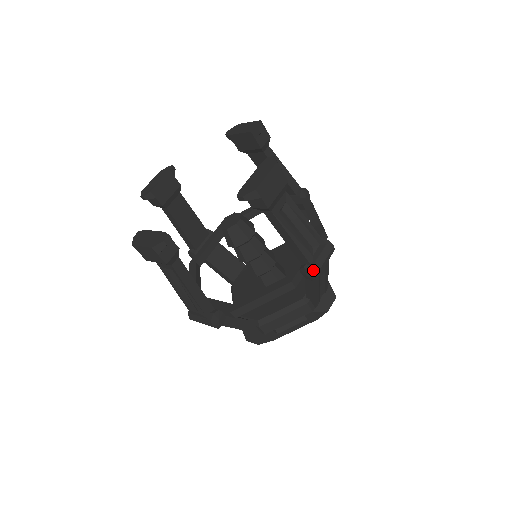
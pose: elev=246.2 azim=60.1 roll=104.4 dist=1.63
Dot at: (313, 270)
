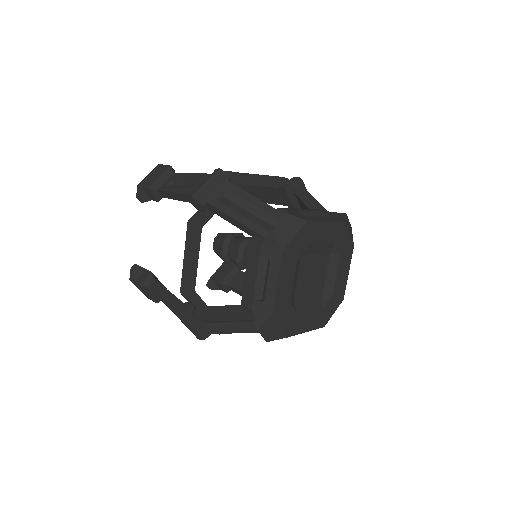
Dot at: (191, 196)
